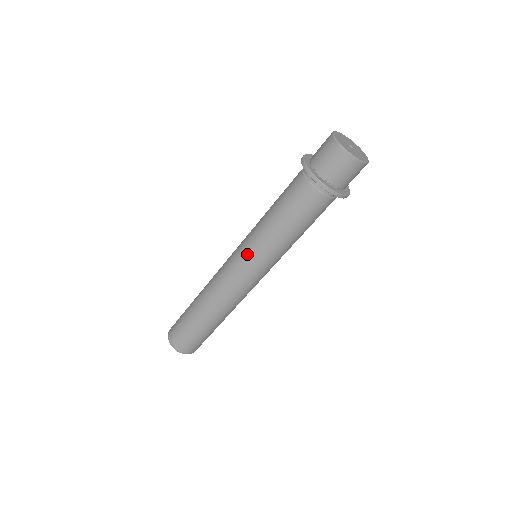
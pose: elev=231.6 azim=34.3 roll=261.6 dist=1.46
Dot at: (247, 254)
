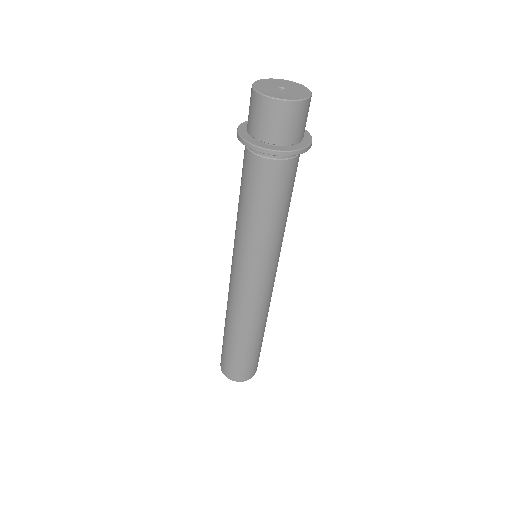
Dot at: (235, 254)
